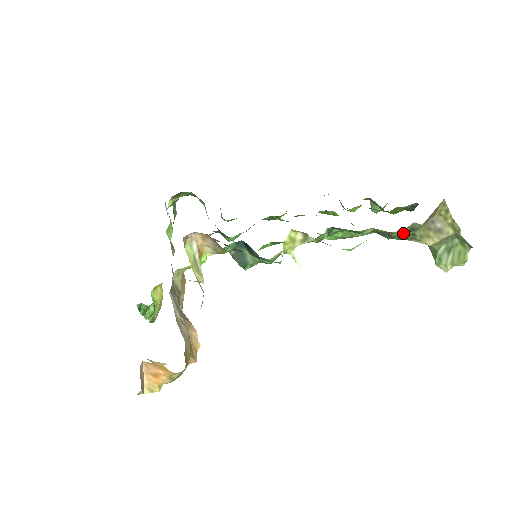
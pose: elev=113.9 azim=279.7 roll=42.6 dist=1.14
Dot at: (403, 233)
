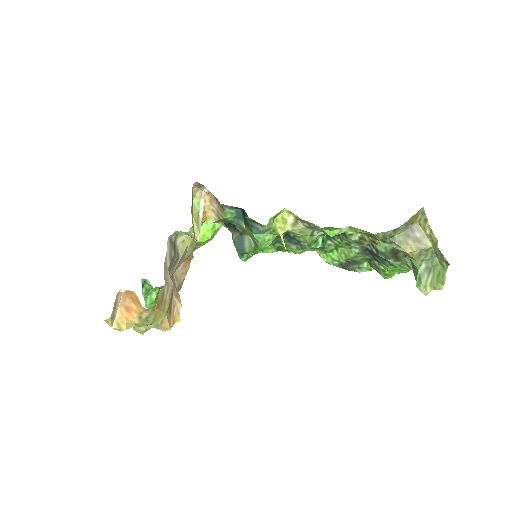
Dot at: (388, 248)
